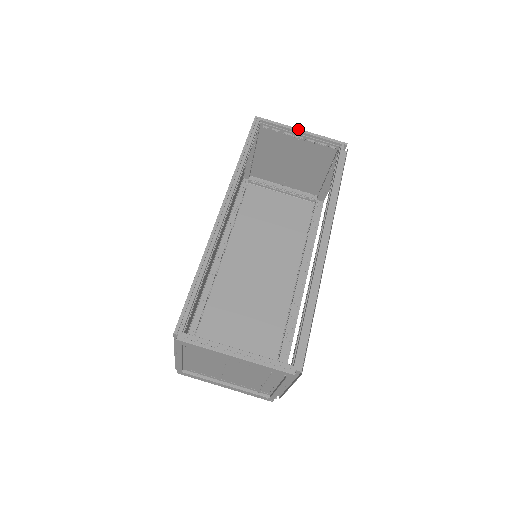
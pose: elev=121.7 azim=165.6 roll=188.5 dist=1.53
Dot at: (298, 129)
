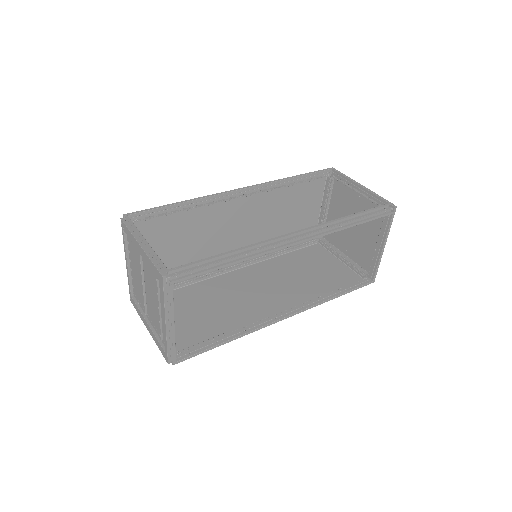
Dot at: (358, 183)
